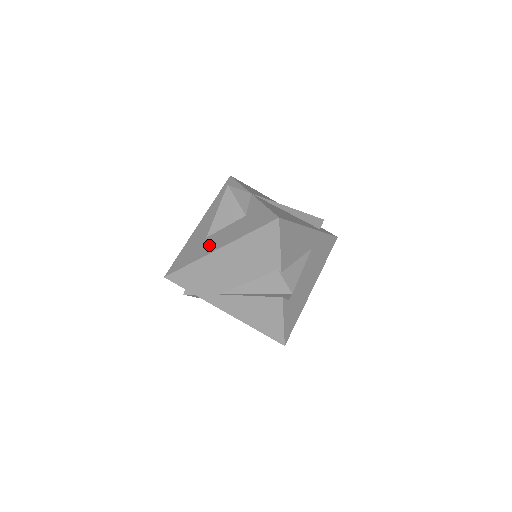
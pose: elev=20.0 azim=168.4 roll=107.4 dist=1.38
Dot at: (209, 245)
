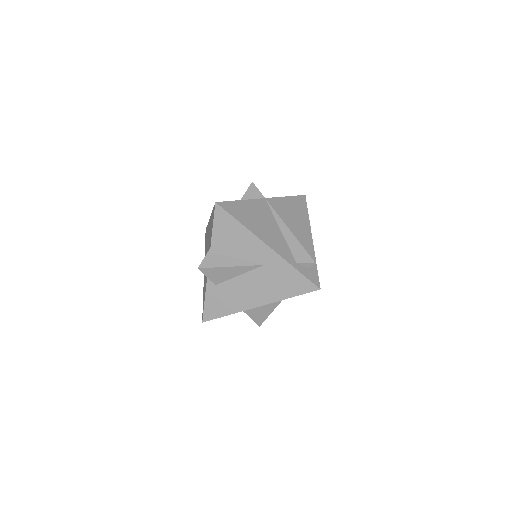
Dot at: occluded
